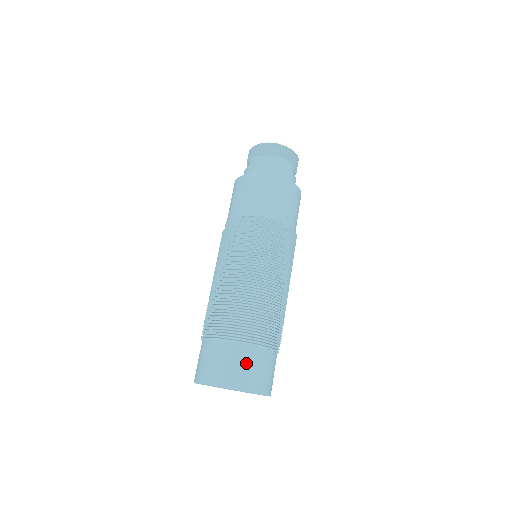
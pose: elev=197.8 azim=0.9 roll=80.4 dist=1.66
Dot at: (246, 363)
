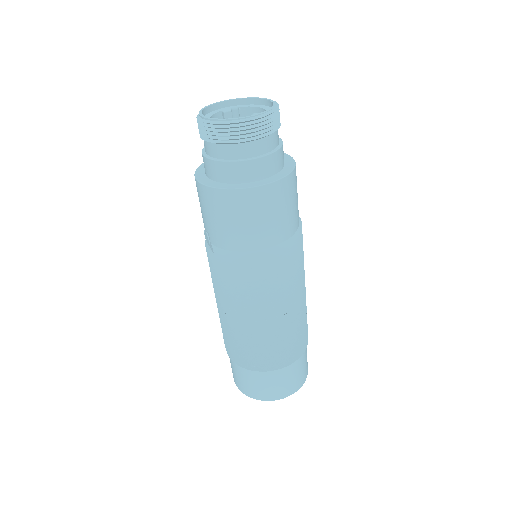
Dot at: (292, 376)
